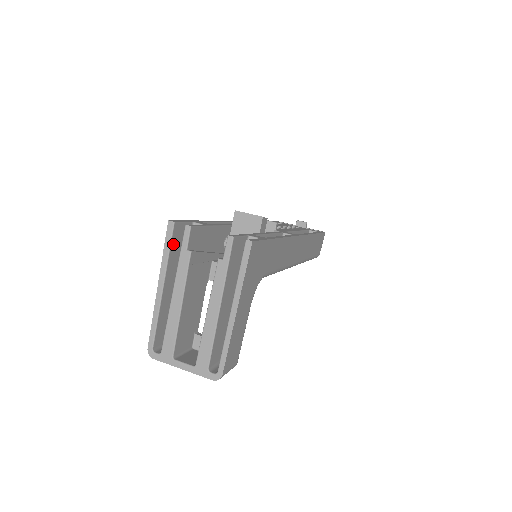
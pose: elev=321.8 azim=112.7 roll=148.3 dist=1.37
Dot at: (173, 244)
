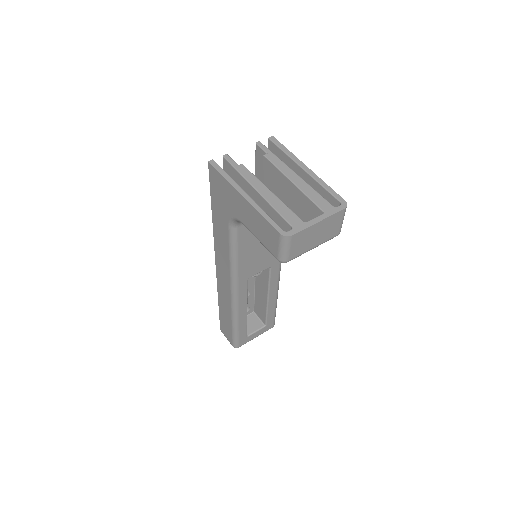
Dot at: occluded
